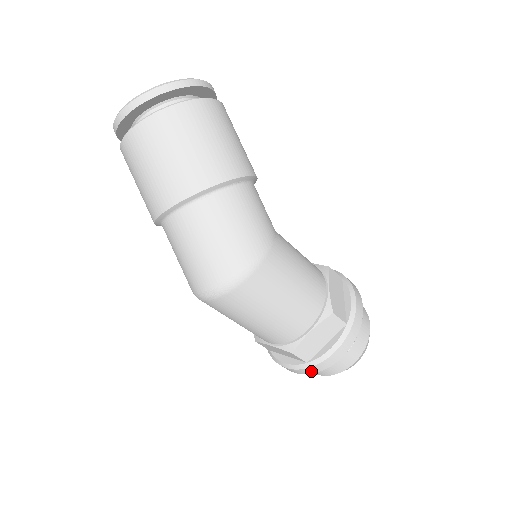
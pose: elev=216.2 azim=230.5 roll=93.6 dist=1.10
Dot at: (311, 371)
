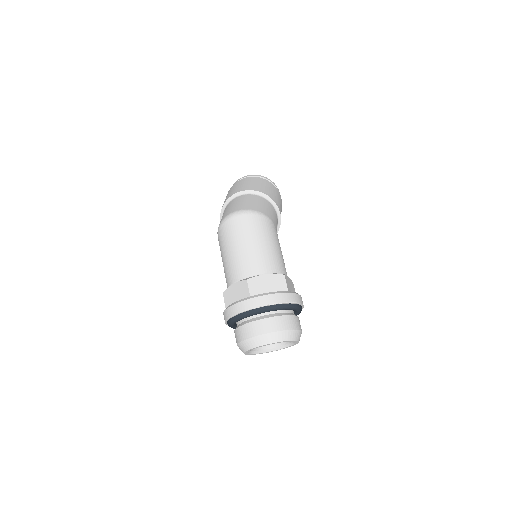
Dot at: (249, 305)
